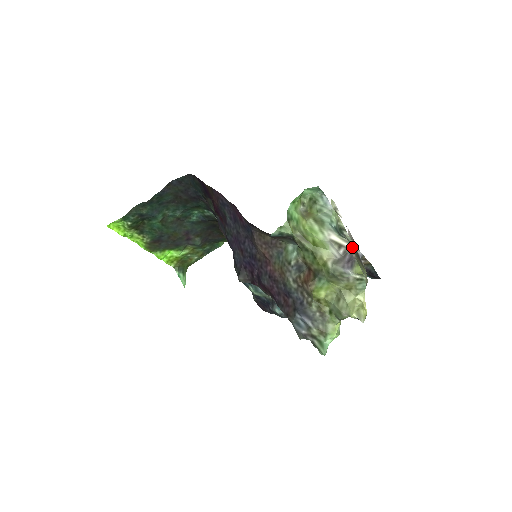
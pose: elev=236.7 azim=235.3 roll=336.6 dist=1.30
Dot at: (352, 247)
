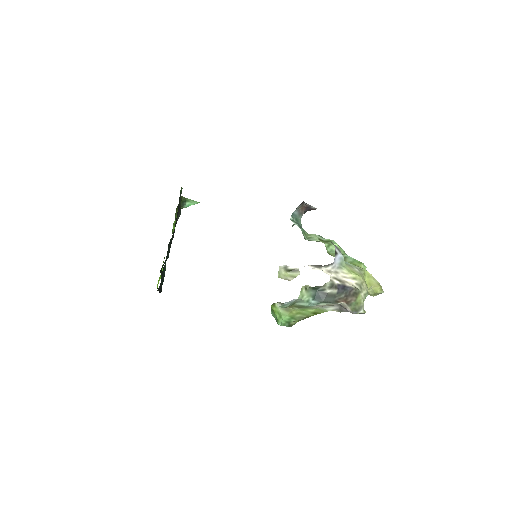
Dot at: (338, 301)
